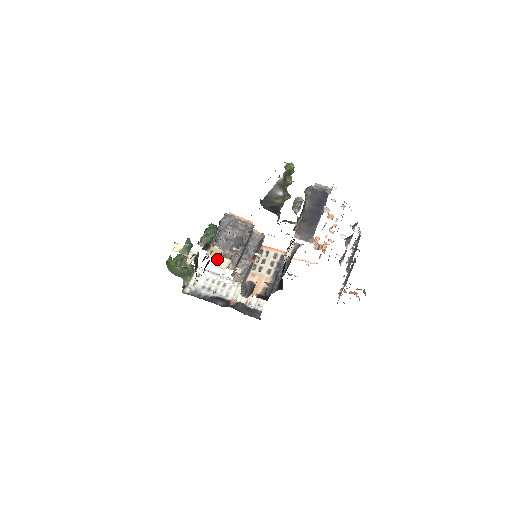
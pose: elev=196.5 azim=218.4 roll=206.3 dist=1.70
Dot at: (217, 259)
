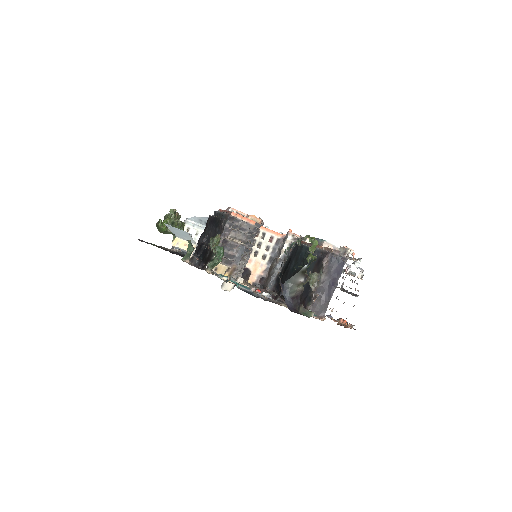
Dot at: (223, 282)
